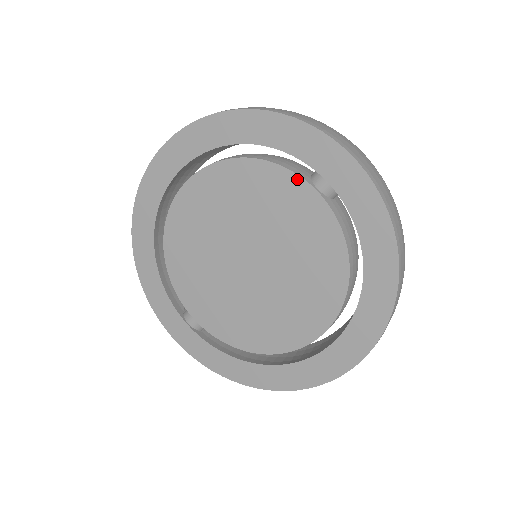
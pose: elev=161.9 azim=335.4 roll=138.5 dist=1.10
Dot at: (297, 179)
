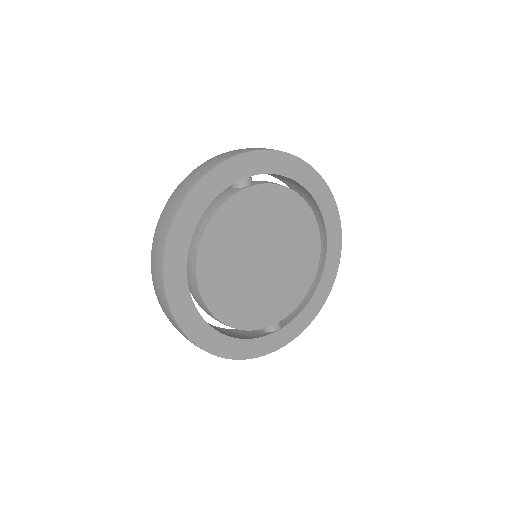
Dot at: (237, 196)
